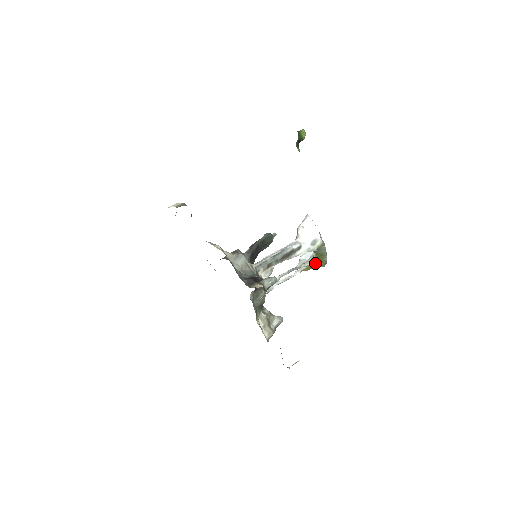
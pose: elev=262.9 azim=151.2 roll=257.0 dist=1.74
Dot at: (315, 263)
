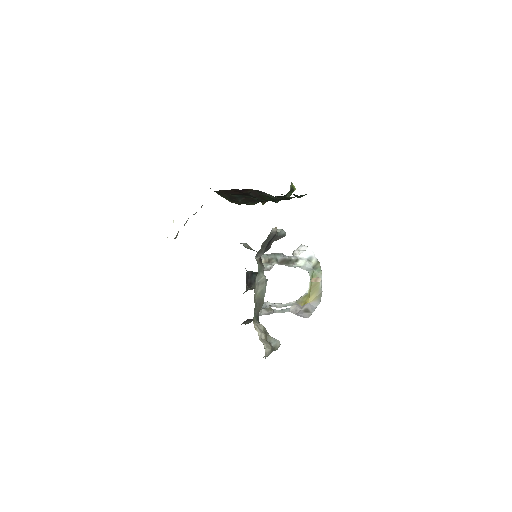
Dot at: (310, 293)
